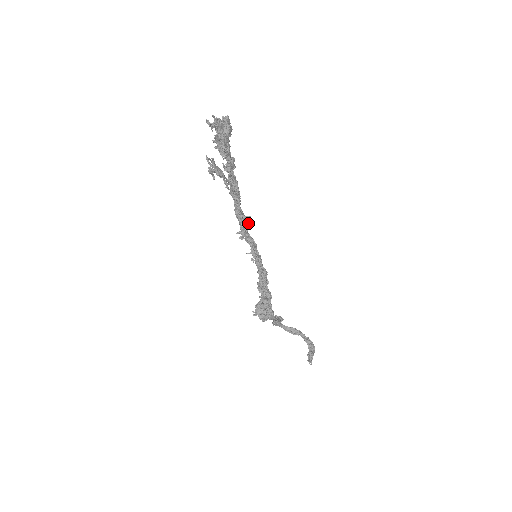
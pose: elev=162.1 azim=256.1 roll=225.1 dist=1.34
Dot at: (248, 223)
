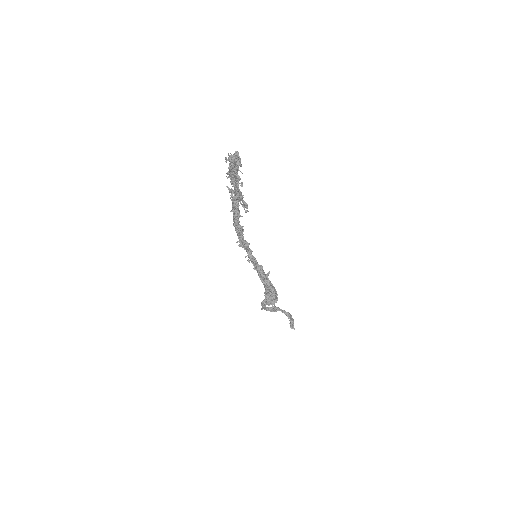
Dot at: occluded
